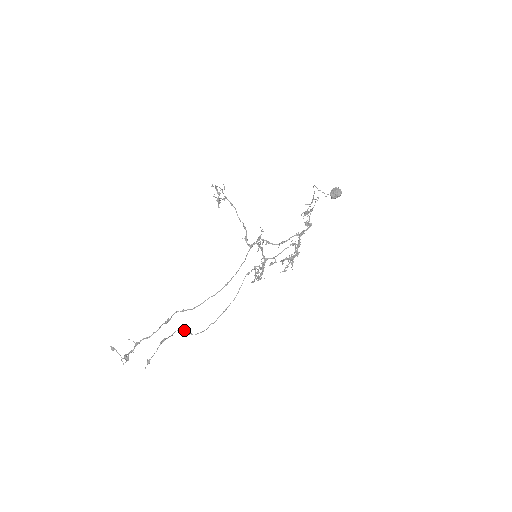
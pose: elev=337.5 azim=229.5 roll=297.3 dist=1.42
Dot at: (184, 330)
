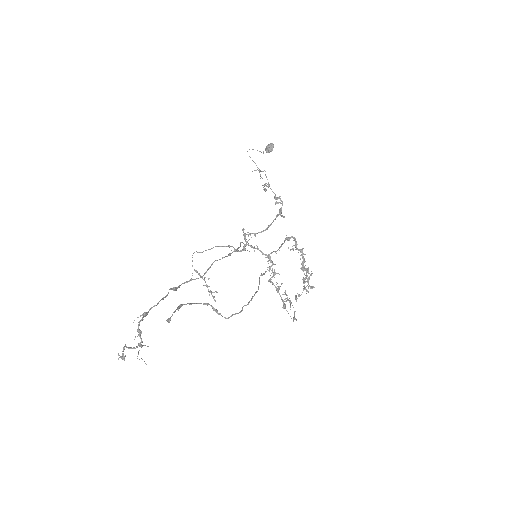
Dot at: (207, 304)
